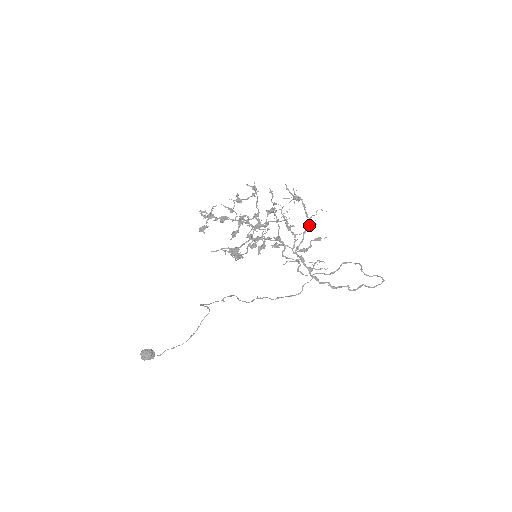
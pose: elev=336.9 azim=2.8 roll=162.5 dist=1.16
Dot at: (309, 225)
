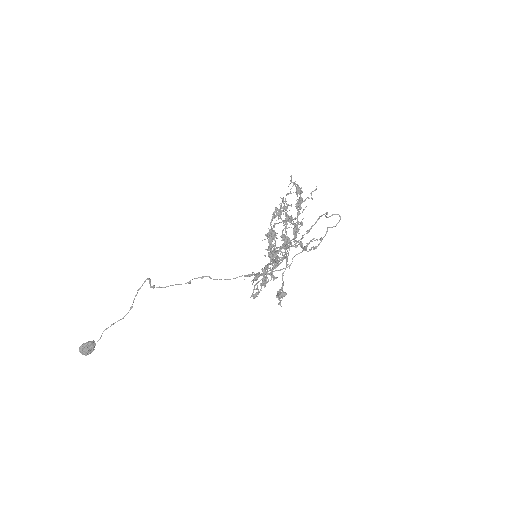
Dot at: (299, 204)
